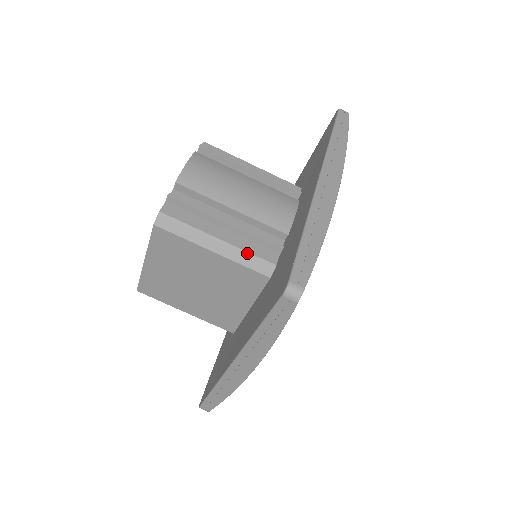
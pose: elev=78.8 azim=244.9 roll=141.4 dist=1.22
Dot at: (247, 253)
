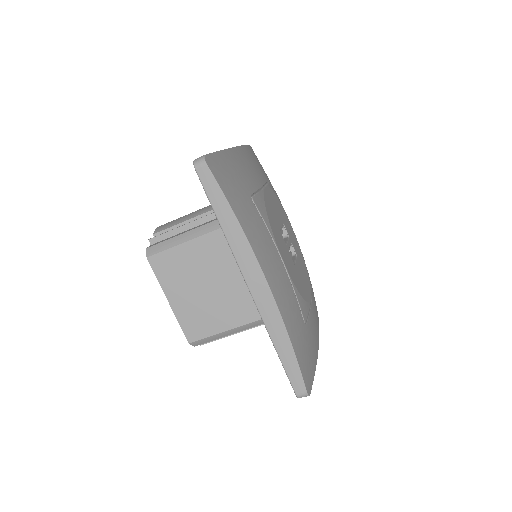
Dot at: (212, 222)
